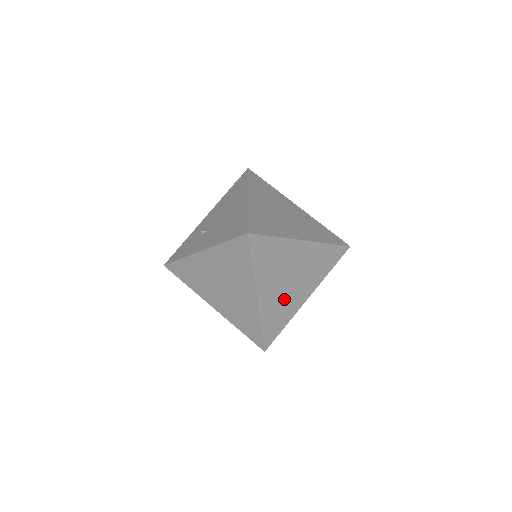
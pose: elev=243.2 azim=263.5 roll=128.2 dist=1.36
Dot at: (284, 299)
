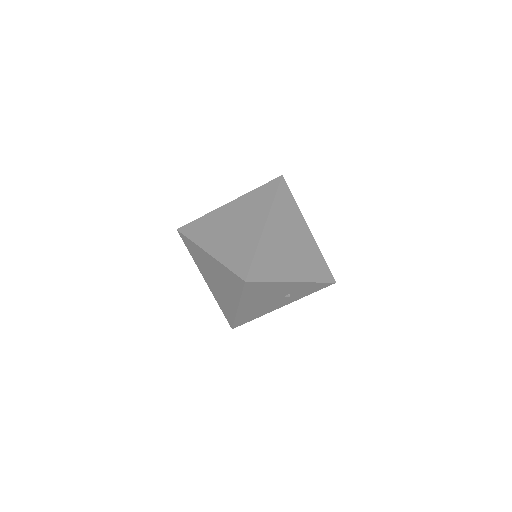
Dot at: (280, 255)
